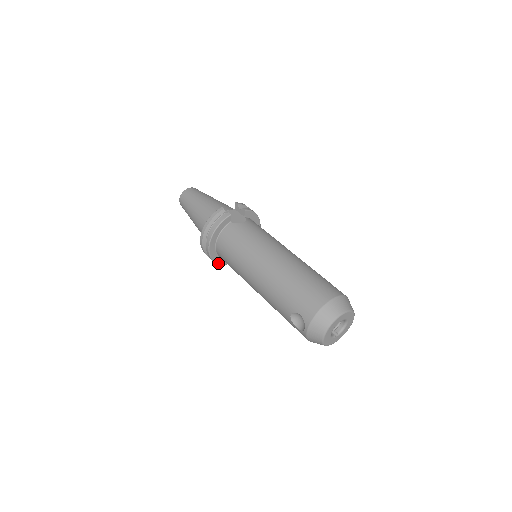
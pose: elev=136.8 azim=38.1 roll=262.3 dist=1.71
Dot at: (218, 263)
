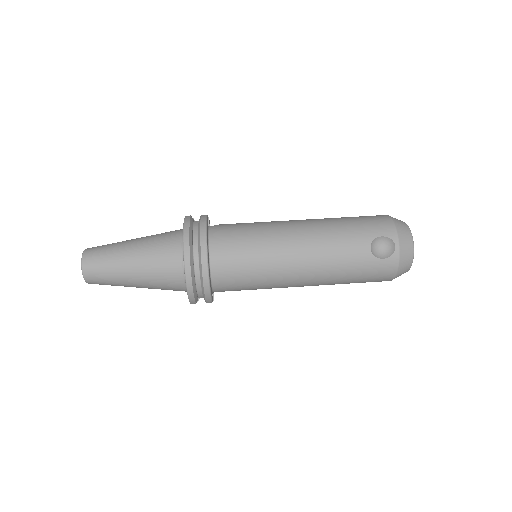
Dot at: (211, 294)
